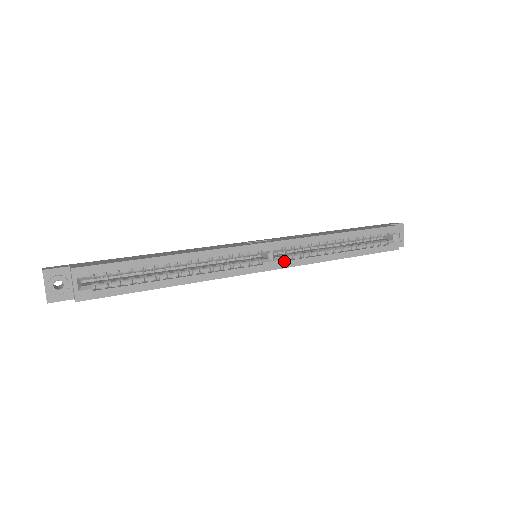
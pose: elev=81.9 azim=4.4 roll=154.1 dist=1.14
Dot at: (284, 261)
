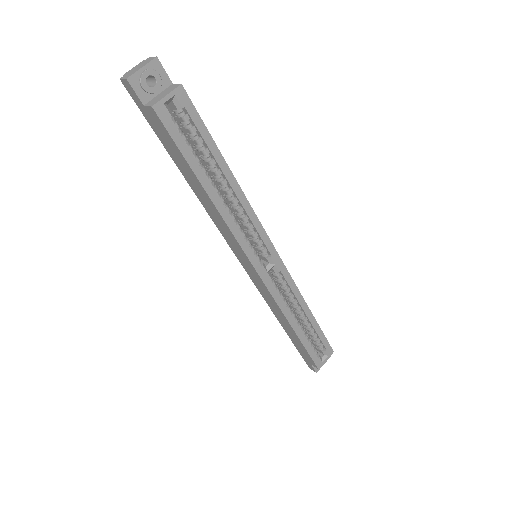
Dot at: (271, 282)
